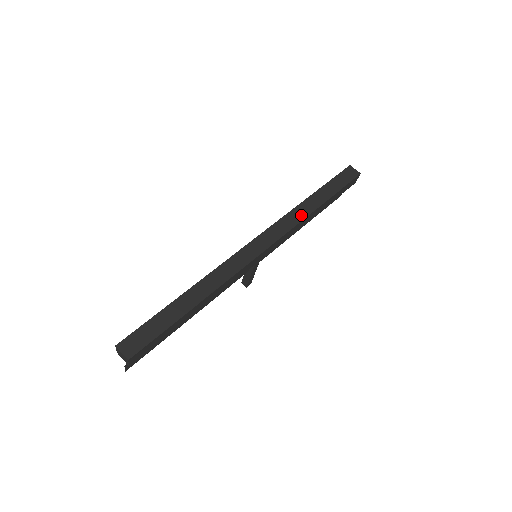
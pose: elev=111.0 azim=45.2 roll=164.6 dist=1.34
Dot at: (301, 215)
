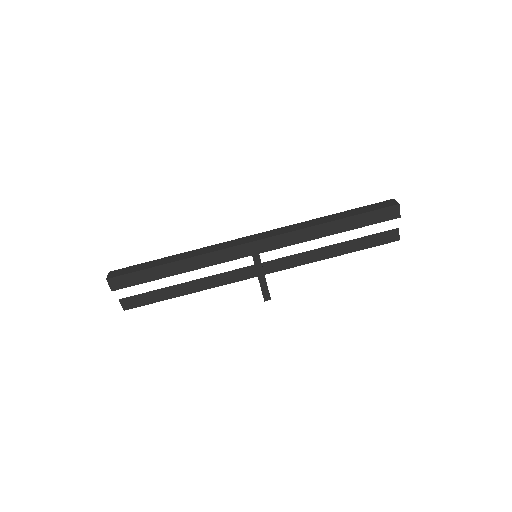
Dot at: (305, 226)
